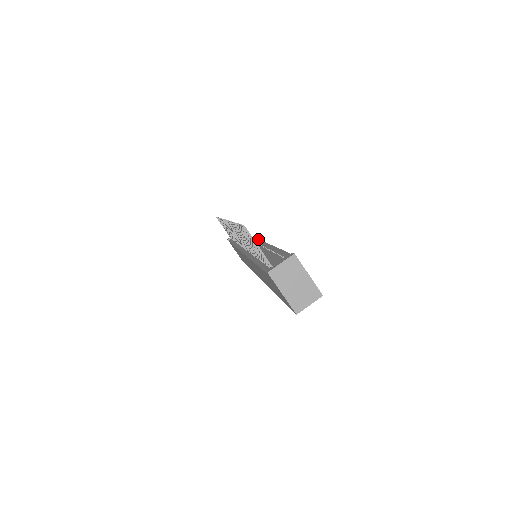
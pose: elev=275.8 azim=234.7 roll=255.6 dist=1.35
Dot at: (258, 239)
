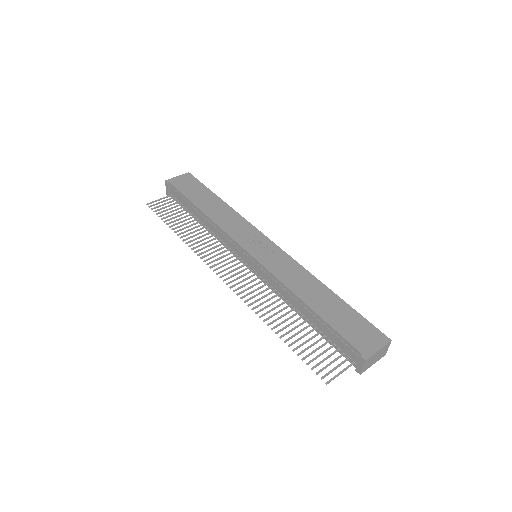
Dot at: (246, 252)
